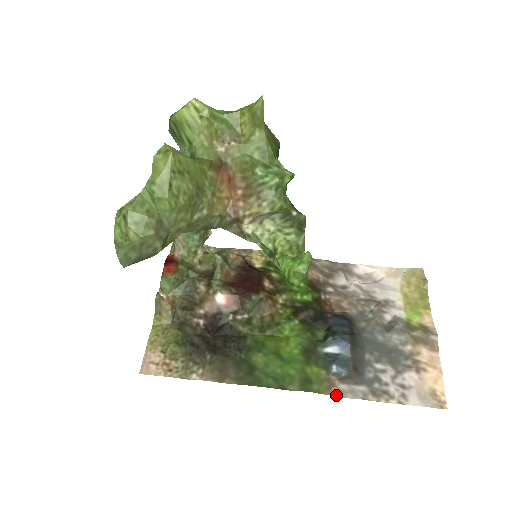
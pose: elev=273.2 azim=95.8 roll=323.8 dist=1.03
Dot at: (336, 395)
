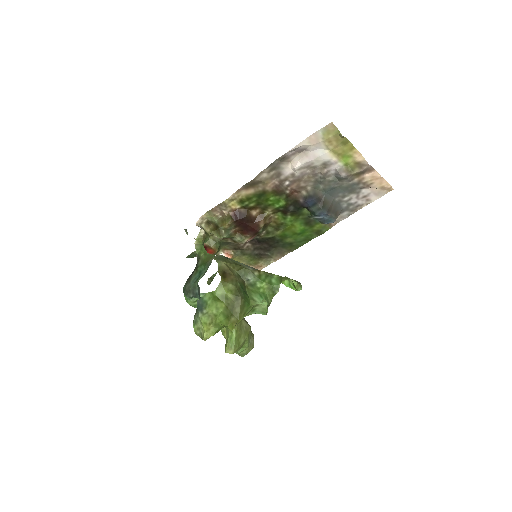
Dot at: (335, 224)
